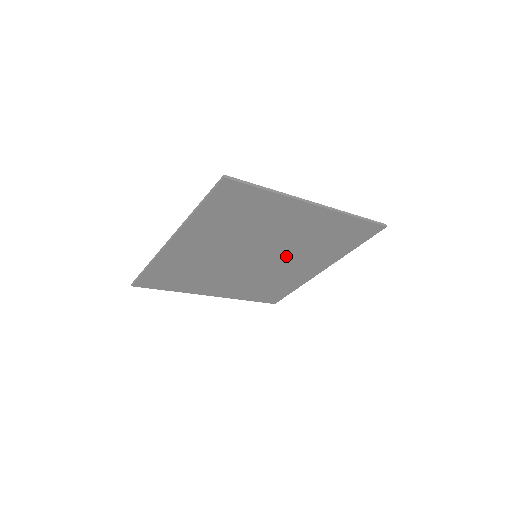
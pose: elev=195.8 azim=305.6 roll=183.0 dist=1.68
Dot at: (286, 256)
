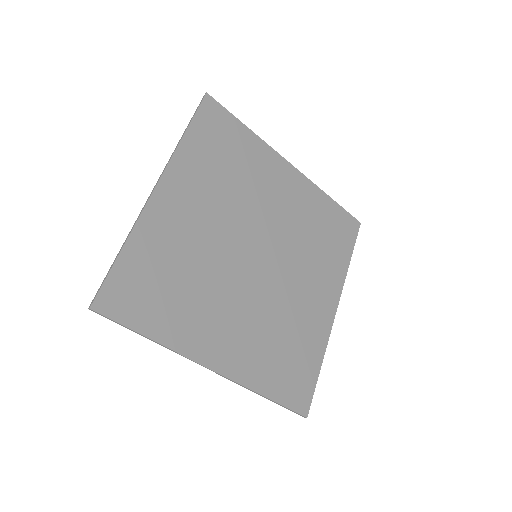
Dot at: (288, 262)
